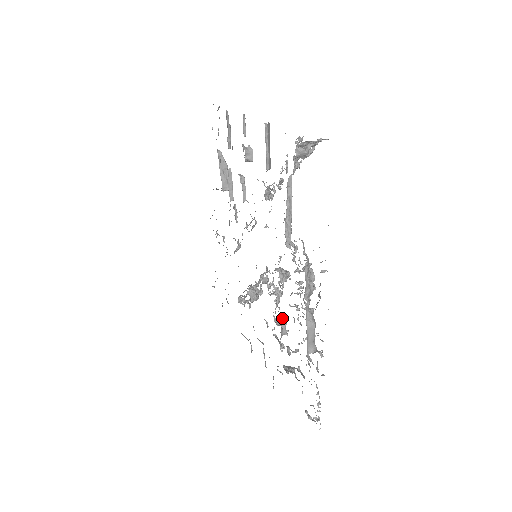
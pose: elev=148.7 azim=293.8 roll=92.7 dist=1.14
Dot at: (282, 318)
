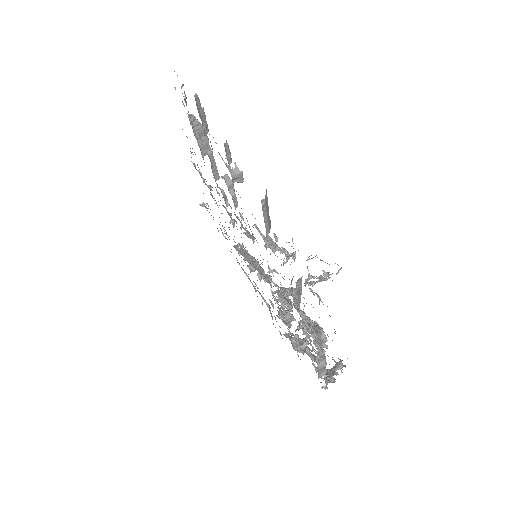
Dot at: occluded
